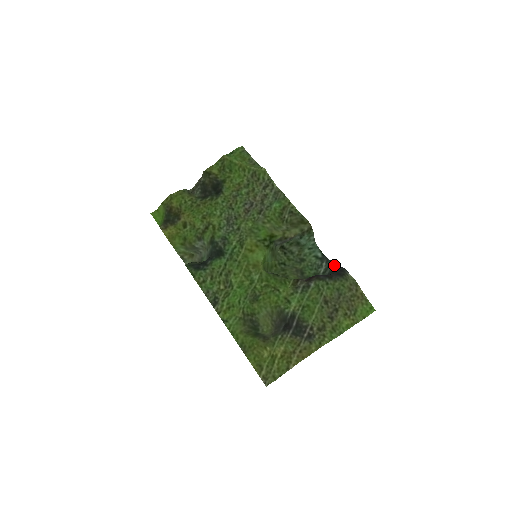
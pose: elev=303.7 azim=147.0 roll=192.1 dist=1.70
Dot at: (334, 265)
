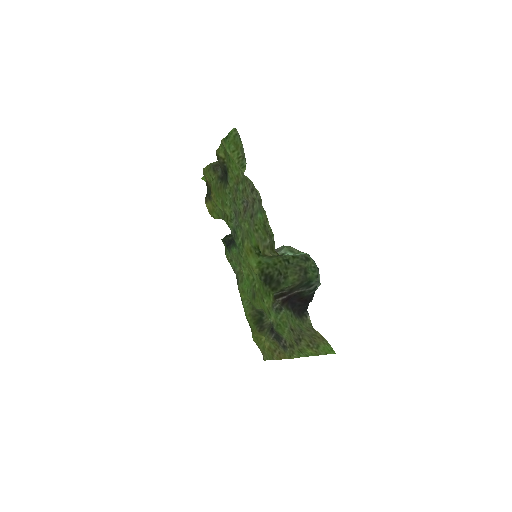
Dot at: occluded
